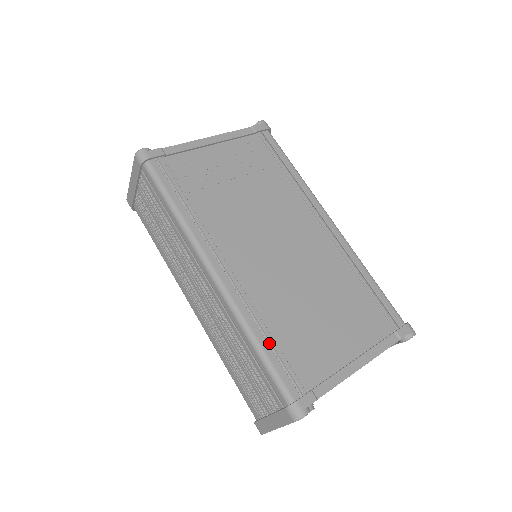
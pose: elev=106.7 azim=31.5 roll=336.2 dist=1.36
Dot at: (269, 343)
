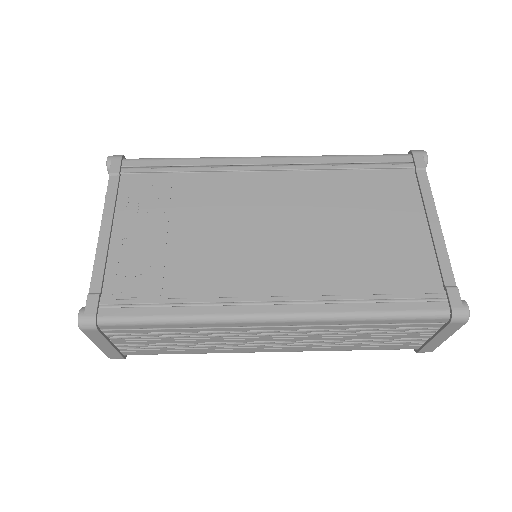
Dot at: (376, 301)
